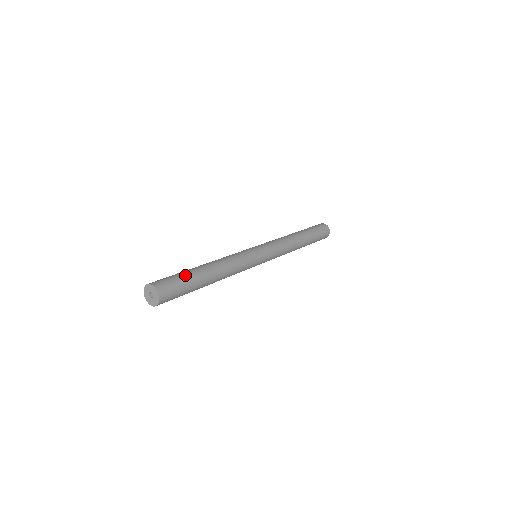
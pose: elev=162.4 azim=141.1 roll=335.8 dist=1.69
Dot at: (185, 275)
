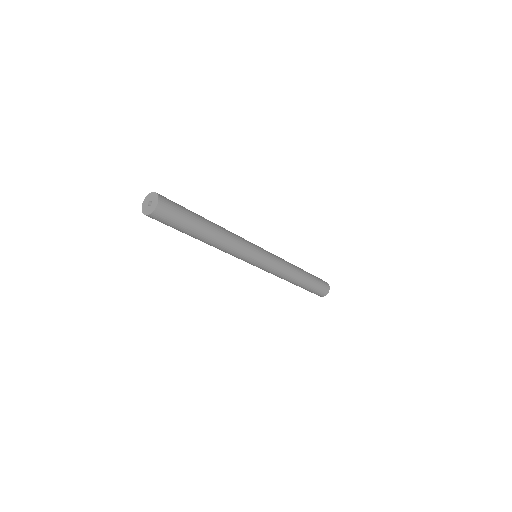
Dot at: (189, 210)
